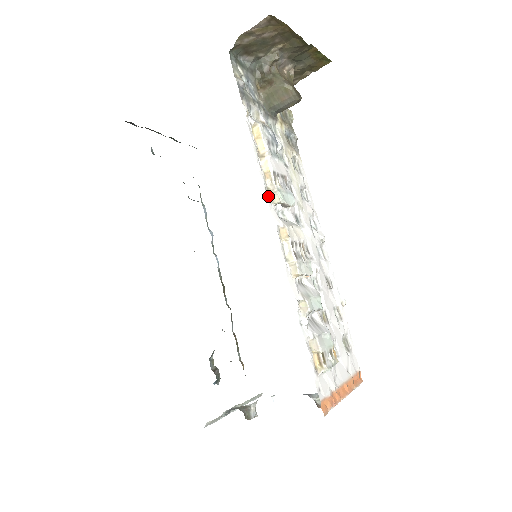
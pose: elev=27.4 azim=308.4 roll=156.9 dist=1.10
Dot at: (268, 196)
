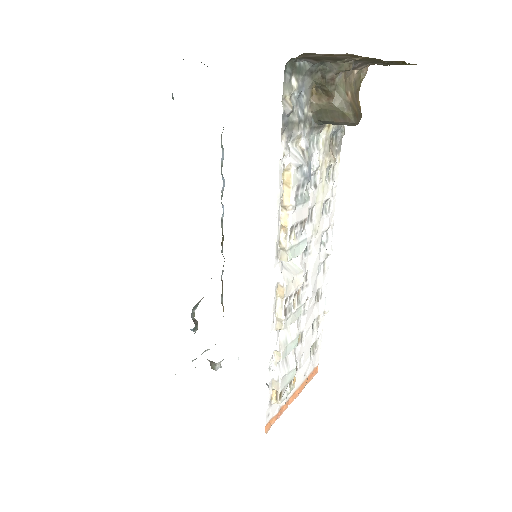
Dot at: (277, 251)
